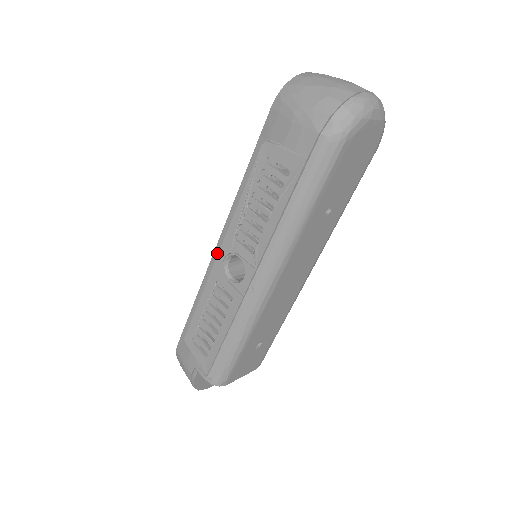
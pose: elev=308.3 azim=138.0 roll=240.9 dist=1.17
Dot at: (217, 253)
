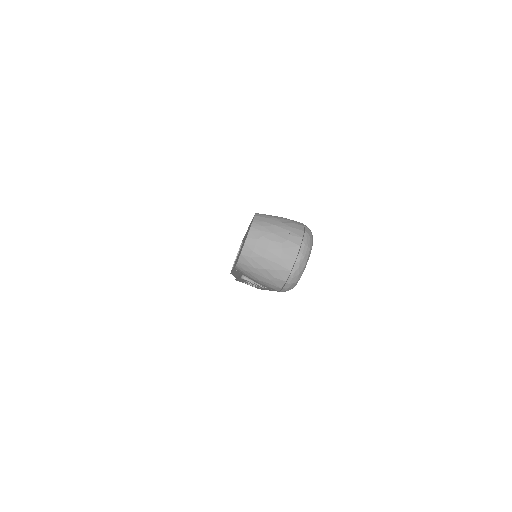
Dot at: occluded
